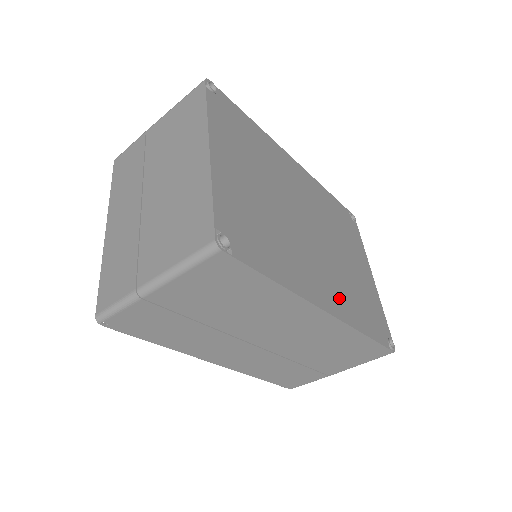
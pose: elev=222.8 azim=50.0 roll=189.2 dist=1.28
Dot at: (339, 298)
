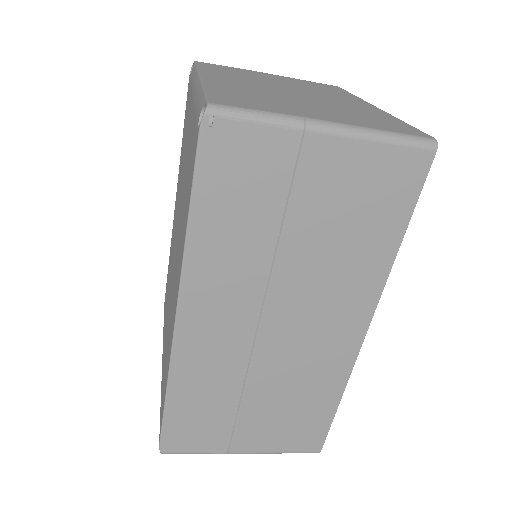
Dot at: occluded
